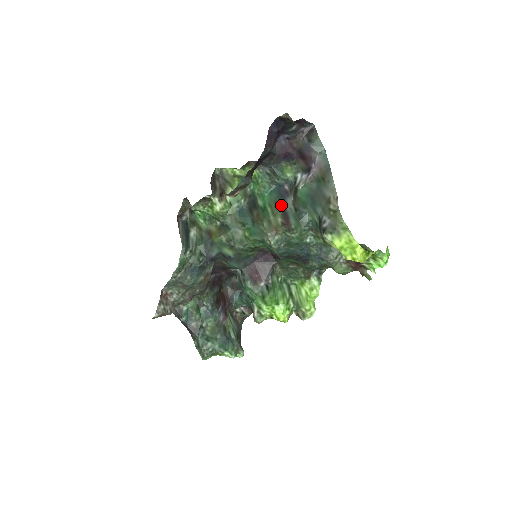
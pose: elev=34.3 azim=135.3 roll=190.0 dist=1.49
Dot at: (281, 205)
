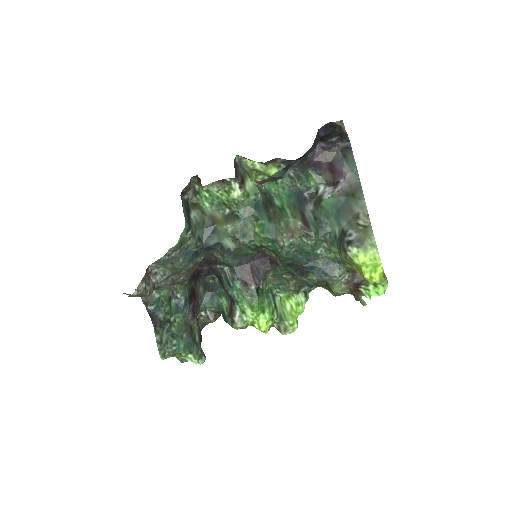
Dot at: (300, 210)
